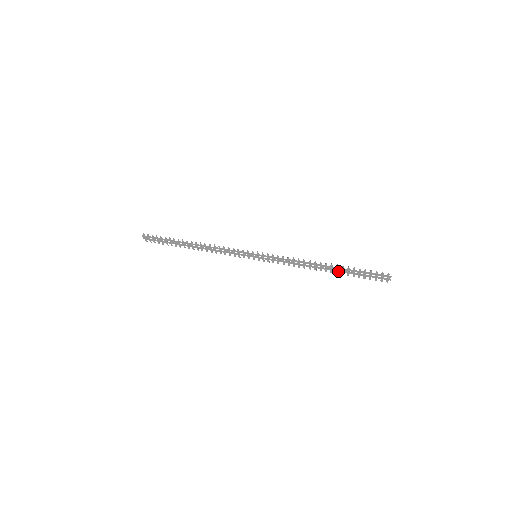
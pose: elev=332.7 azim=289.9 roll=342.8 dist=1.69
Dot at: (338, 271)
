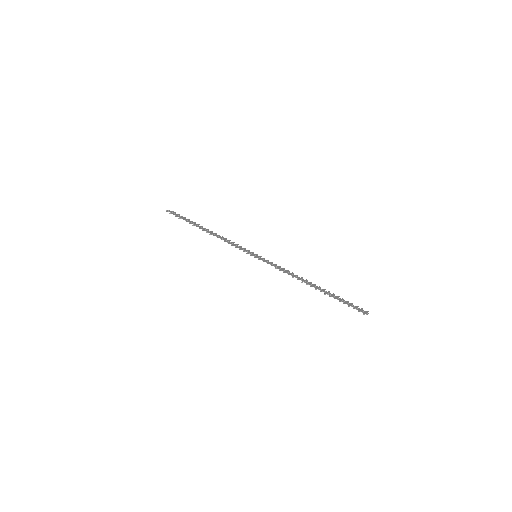
Dot at: (324, 291)
